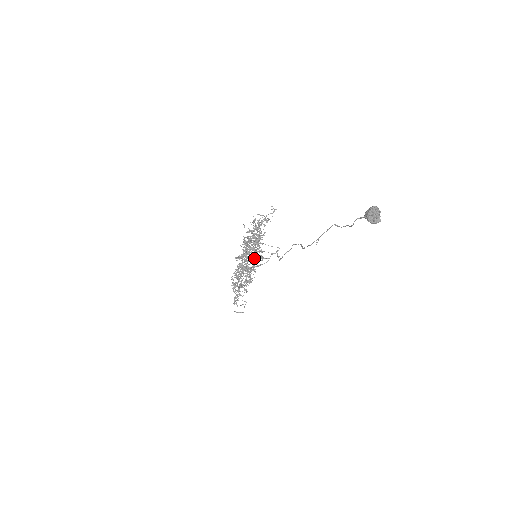
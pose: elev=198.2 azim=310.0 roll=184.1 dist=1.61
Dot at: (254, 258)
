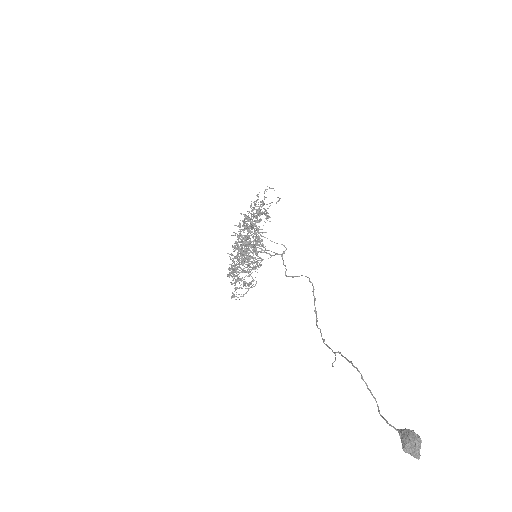
Dot at: occluded
